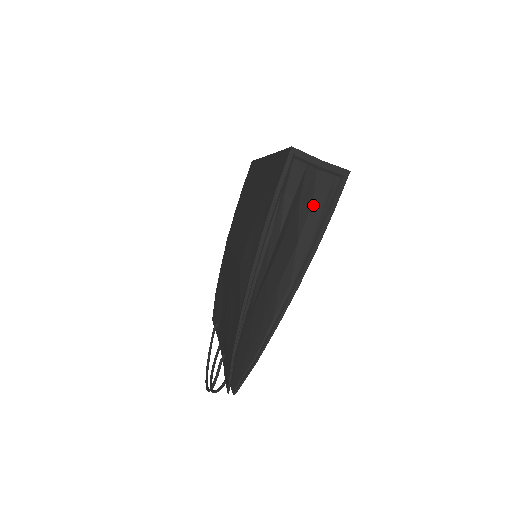
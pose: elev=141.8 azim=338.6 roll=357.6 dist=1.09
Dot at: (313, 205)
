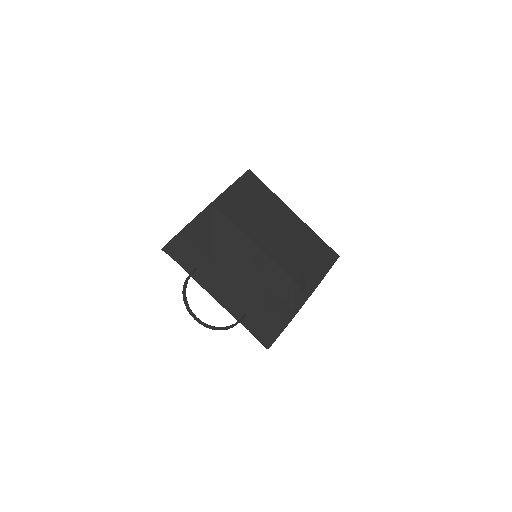
Dot at: occluded
